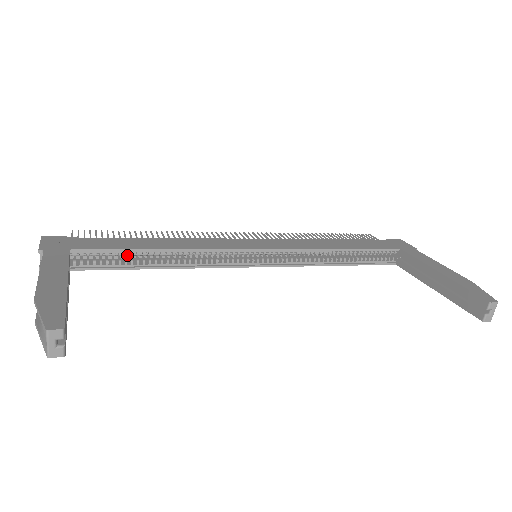
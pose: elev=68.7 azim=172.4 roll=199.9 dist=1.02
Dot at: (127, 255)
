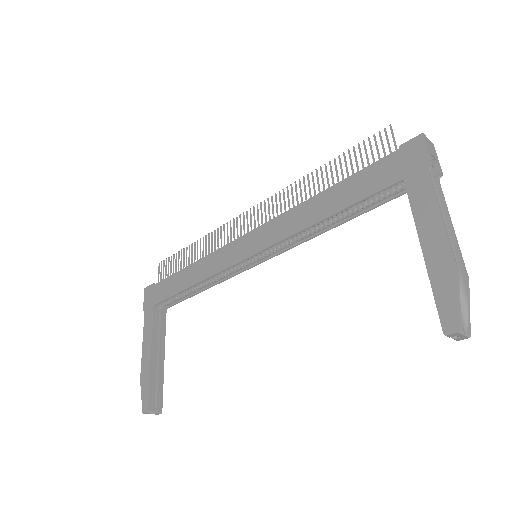
Dot at: occluded
